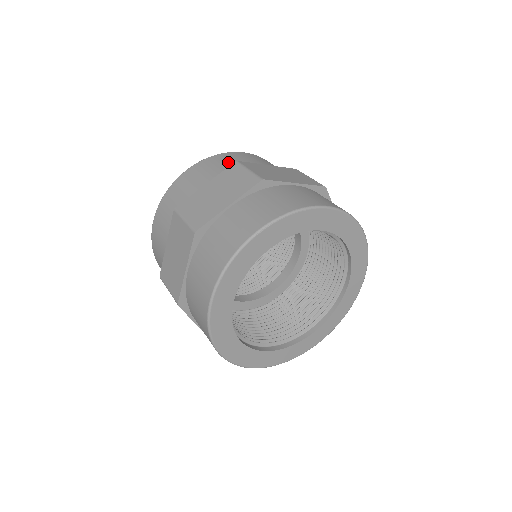
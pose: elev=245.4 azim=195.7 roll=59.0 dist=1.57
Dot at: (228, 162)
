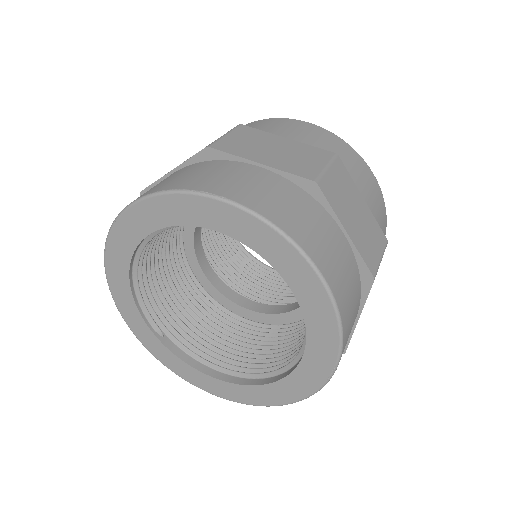
Dot at: occluded
